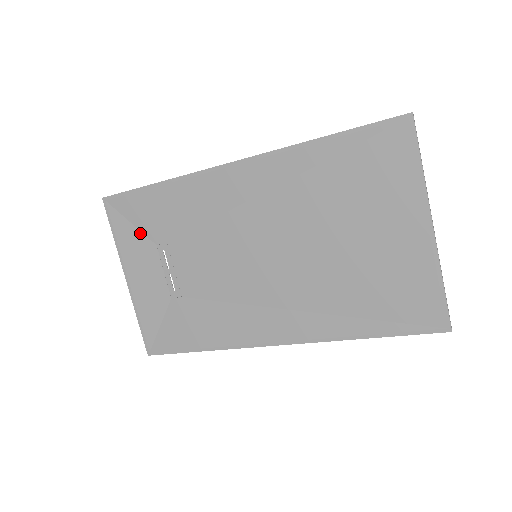
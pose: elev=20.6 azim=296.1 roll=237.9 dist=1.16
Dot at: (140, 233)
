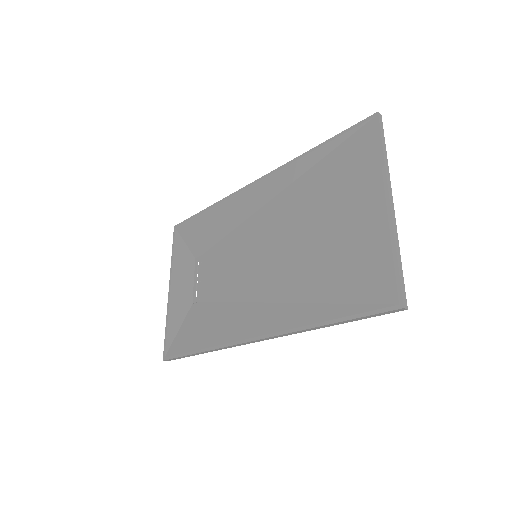
Dot at: (188, 250)
